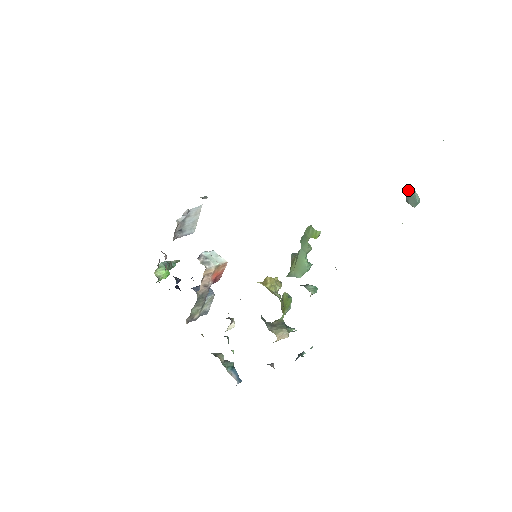
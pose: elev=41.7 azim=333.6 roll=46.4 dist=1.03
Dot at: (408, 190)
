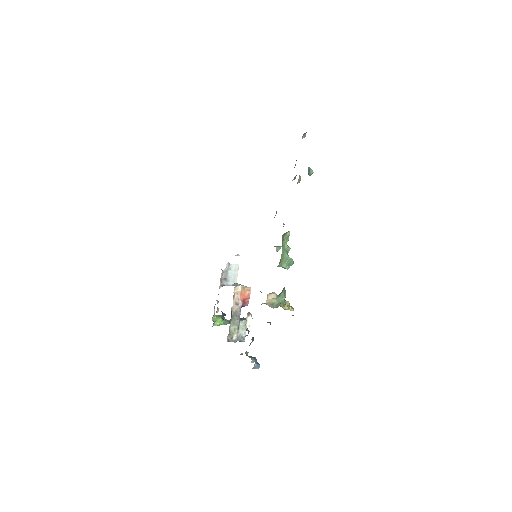
Dot at: (308, 170)
